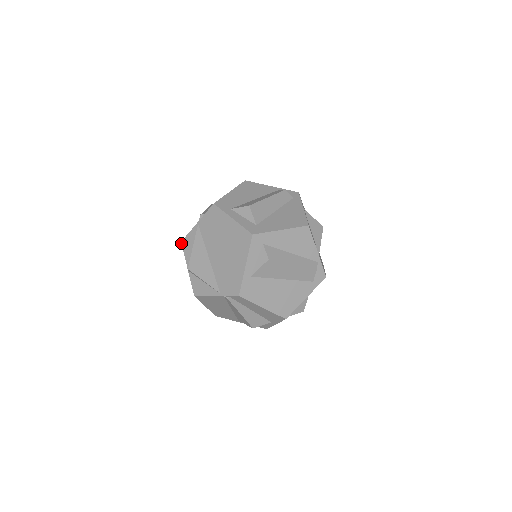
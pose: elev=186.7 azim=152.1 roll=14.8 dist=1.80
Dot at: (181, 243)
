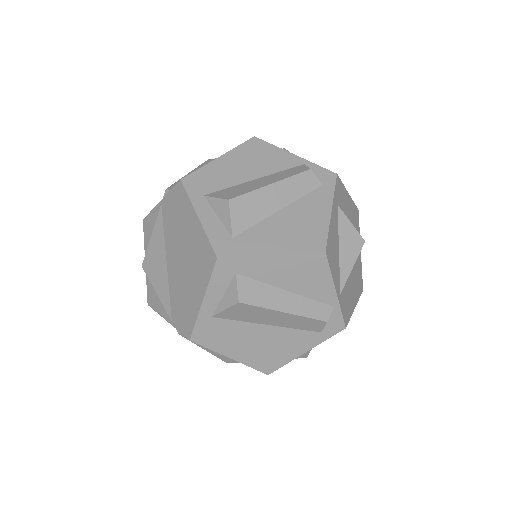
Dot at: occluded
